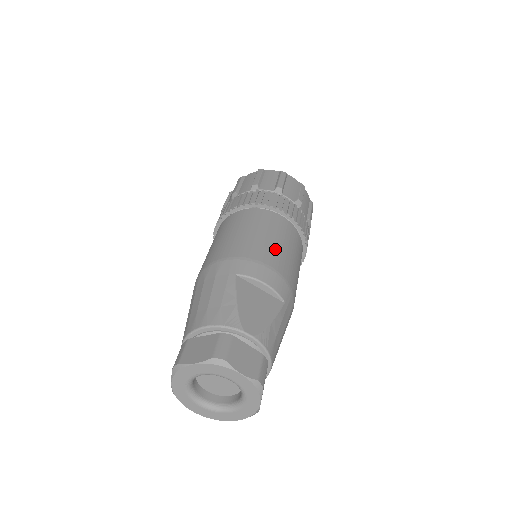
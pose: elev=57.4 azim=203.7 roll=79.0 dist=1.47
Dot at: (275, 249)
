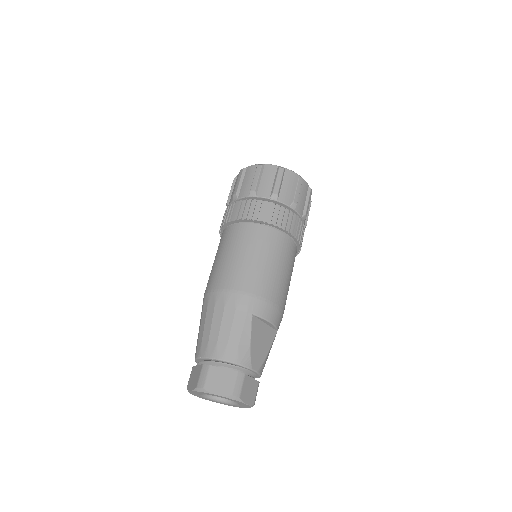
Dot at: (282, 283)
